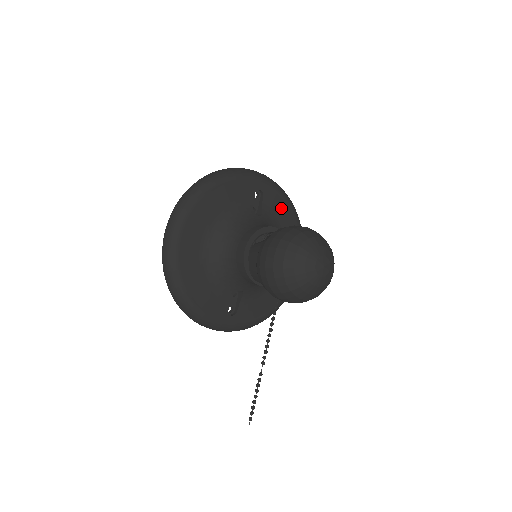
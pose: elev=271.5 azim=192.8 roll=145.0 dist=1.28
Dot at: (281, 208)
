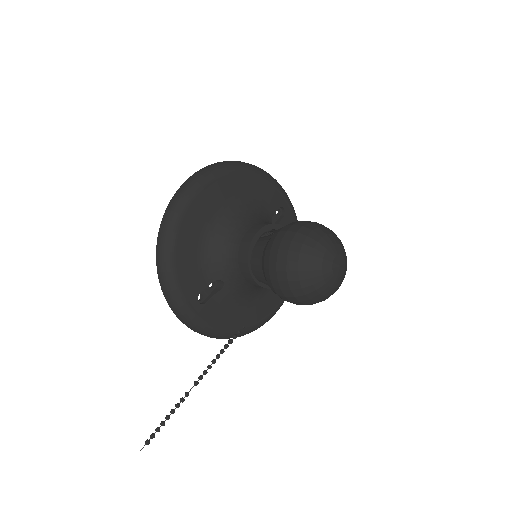
Dot at: occluded
